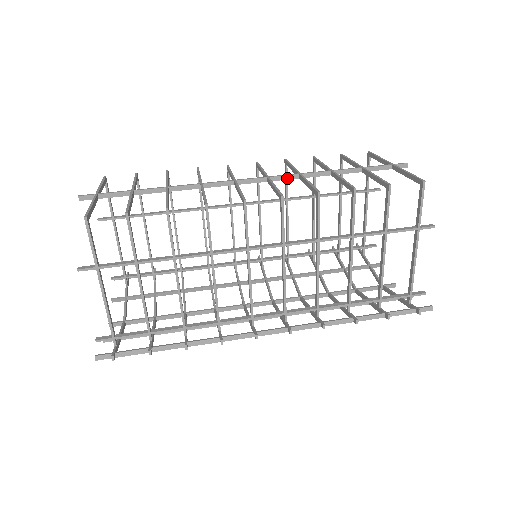
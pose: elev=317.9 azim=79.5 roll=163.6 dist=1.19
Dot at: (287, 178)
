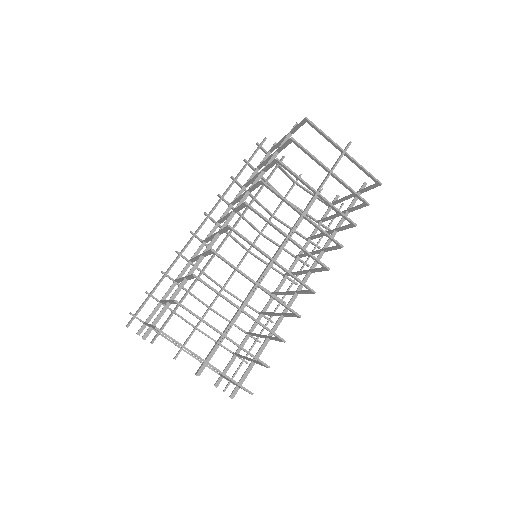
Dot at: occluded
